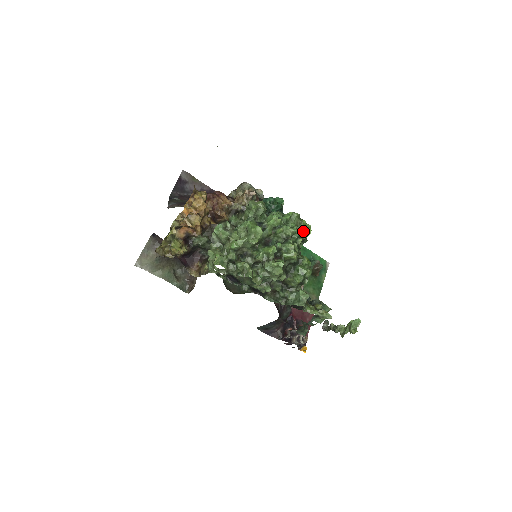
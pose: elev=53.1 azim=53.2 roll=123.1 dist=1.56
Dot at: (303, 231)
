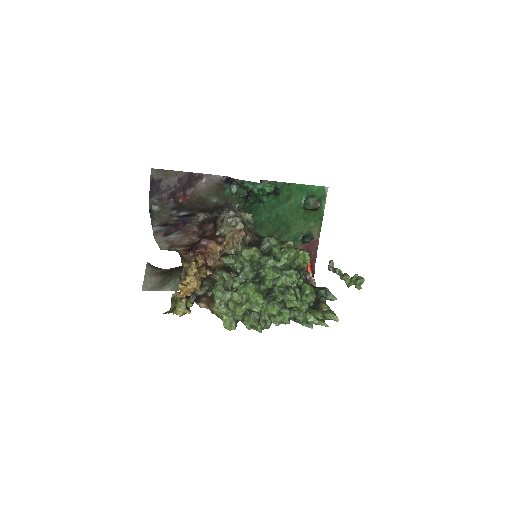
Dot at: (302, 263)
